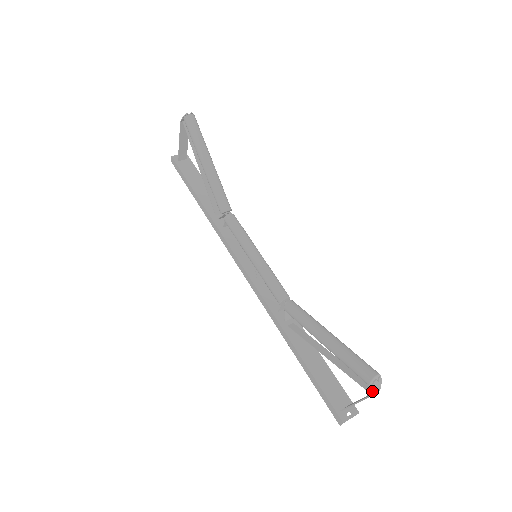
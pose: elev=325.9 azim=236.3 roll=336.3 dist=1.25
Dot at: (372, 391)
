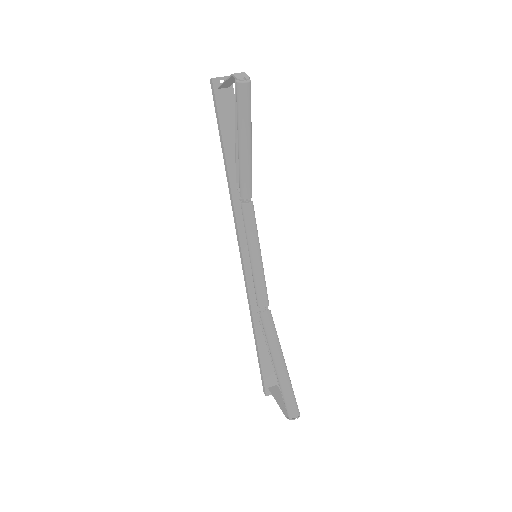
Dot at: occluded
